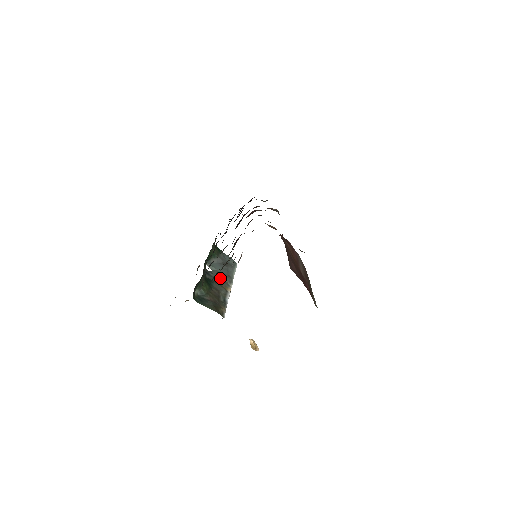
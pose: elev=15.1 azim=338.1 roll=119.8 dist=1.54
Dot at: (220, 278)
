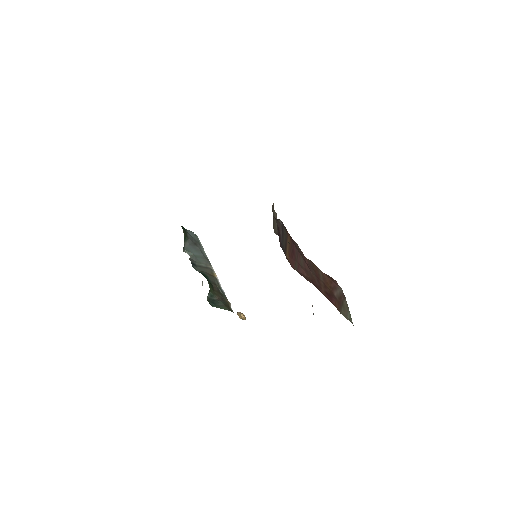
Dot at: (203, 264)
